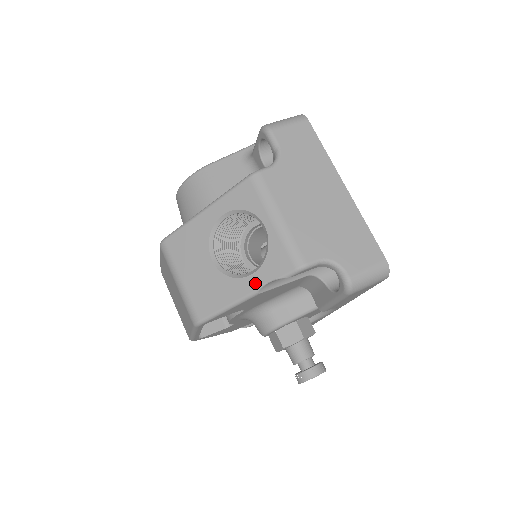
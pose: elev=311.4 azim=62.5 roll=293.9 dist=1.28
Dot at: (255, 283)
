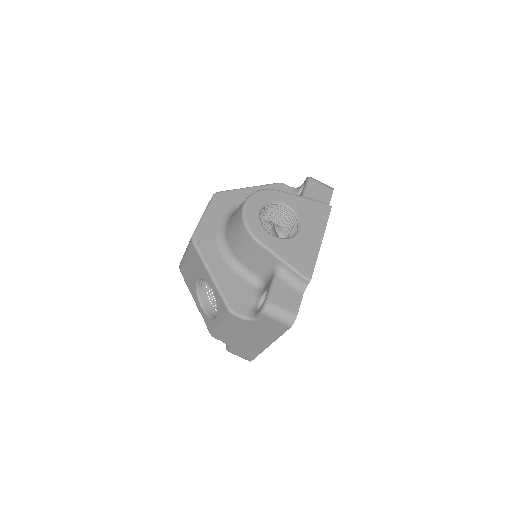
Dot at: (199, 309)
